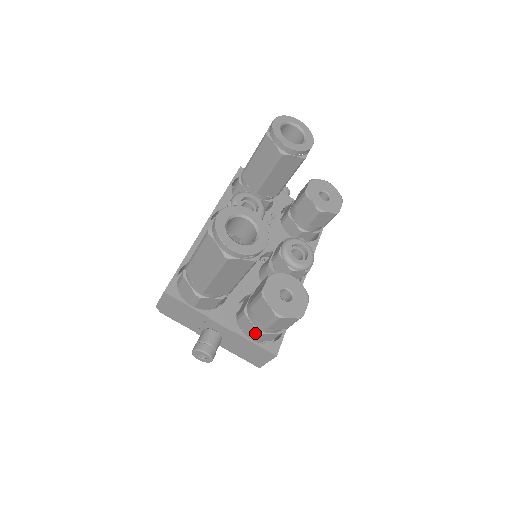
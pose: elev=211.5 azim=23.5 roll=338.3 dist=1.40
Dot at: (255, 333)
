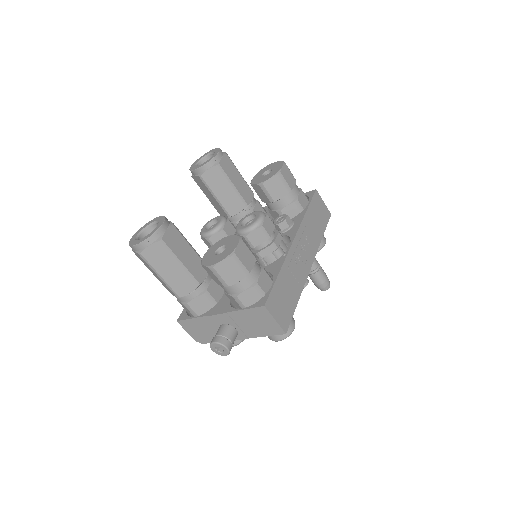
Dot at: (235, 300)
